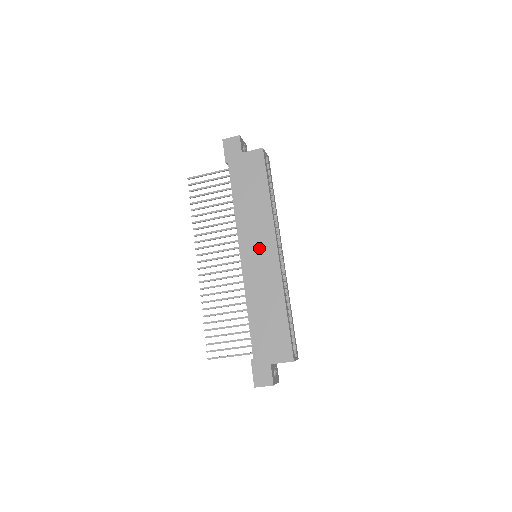
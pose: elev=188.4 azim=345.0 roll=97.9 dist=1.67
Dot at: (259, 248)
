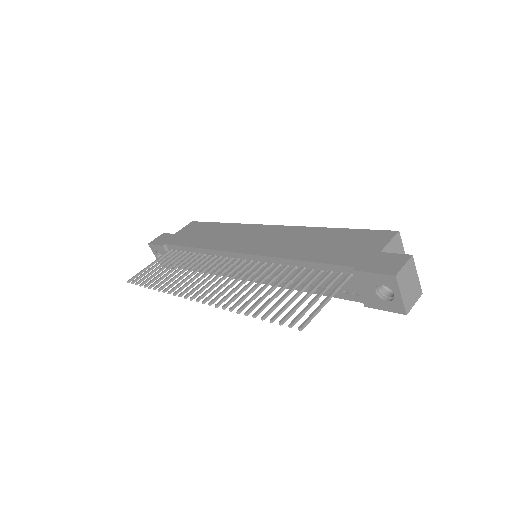
Dot at: (252, 237)
